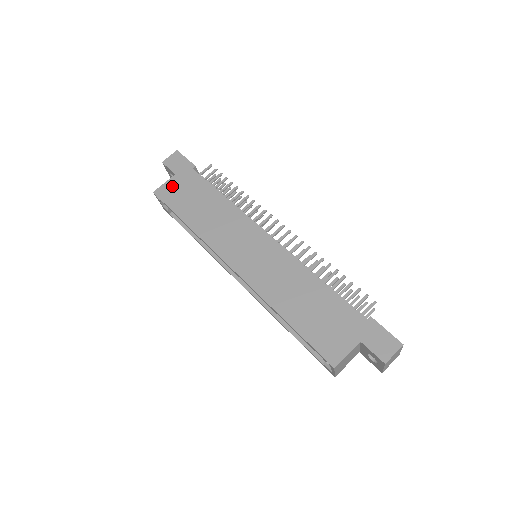
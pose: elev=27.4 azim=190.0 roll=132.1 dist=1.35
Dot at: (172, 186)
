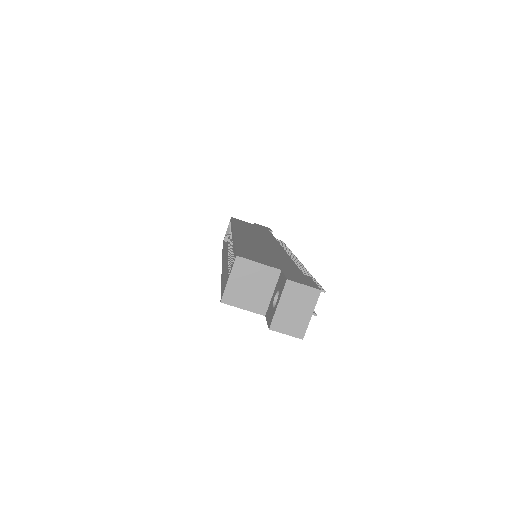
Dot at: occluded
